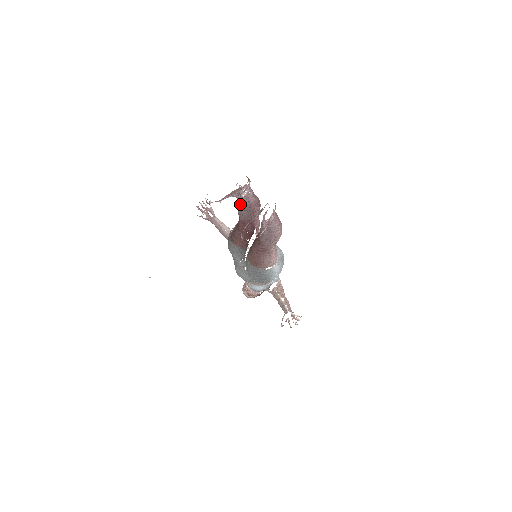
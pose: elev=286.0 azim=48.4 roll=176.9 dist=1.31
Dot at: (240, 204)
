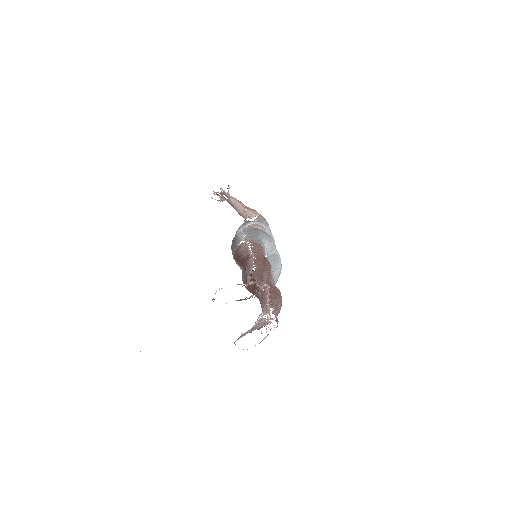
Dot at: occluded
